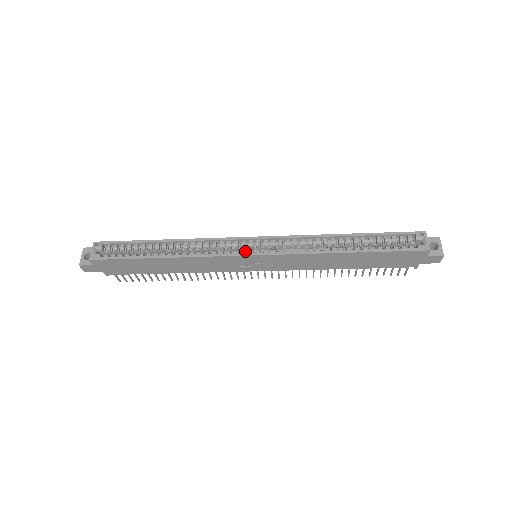
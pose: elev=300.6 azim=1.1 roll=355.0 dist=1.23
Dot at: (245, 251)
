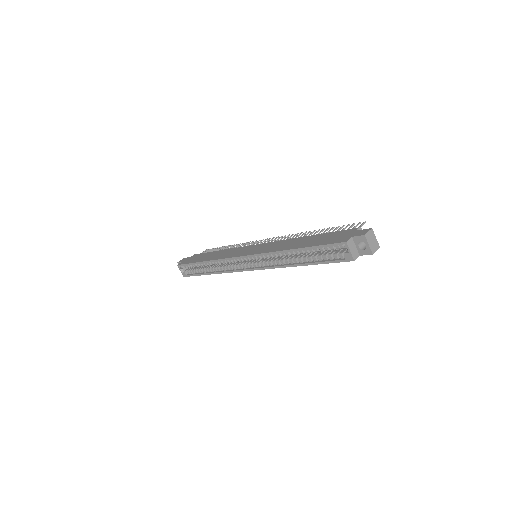
Dot at: (245, 264)
